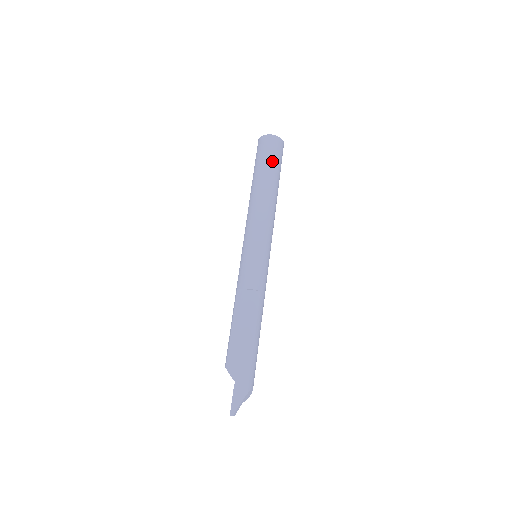
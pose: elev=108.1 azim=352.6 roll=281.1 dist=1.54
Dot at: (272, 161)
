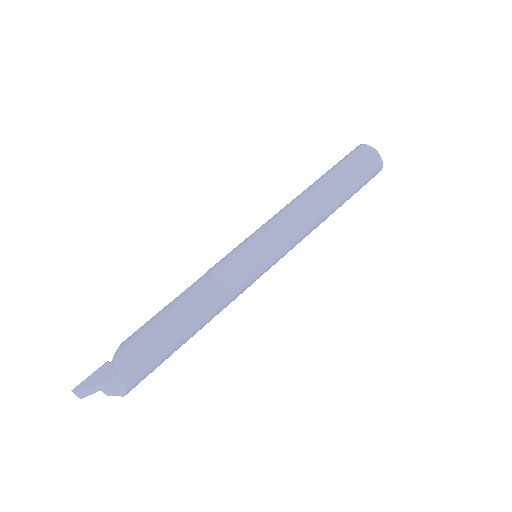
Dot at: (348, 169)
